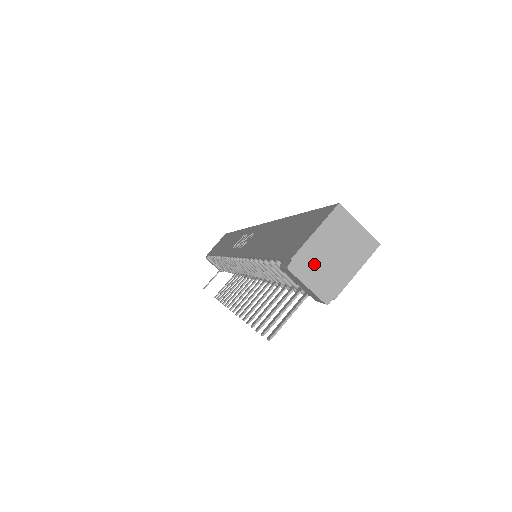
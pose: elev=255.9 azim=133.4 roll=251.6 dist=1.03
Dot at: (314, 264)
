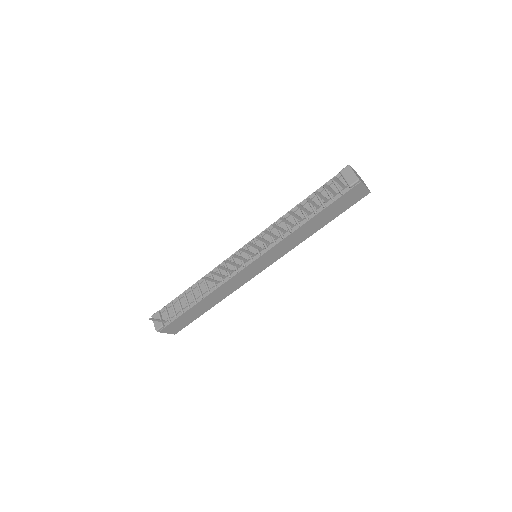
Dot at: (355, 172)
